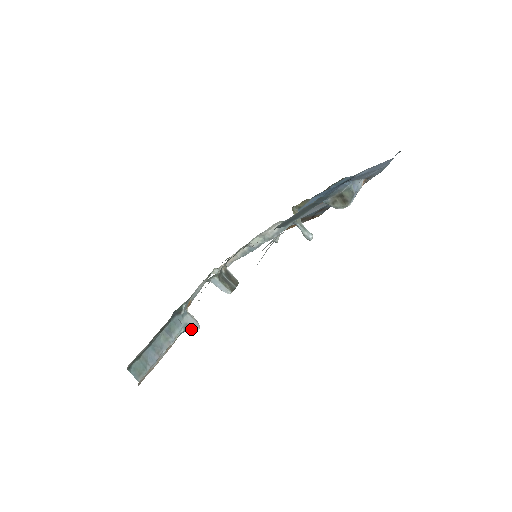
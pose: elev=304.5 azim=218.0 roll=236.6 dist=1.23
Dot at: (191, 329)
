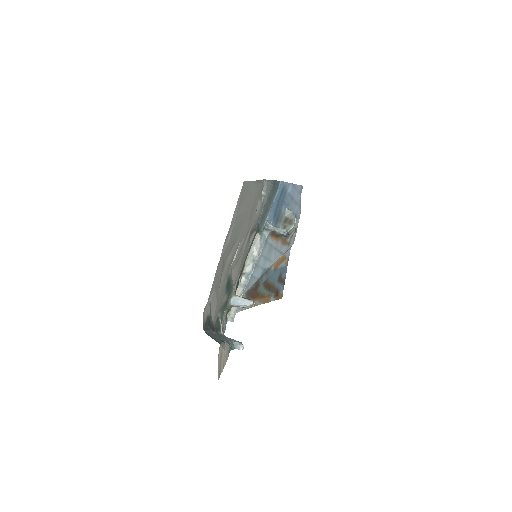
Dot at: (237, 345)
